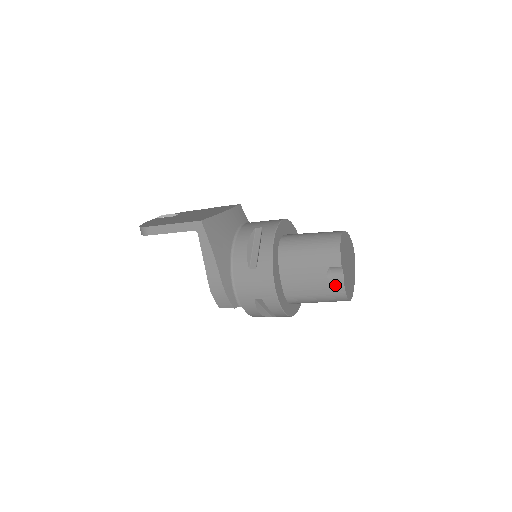
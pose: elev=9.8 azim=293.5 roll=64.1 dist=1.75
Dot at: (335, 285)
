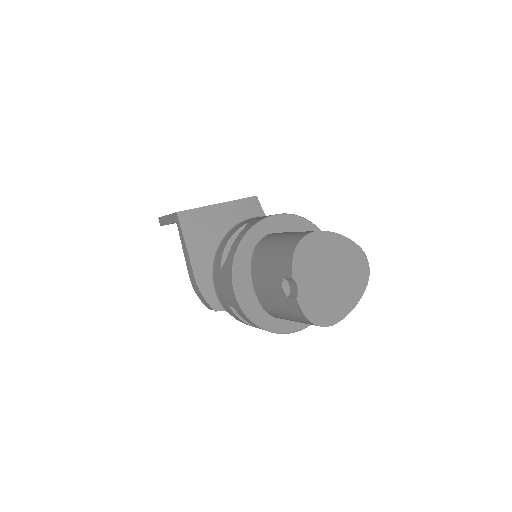
Dot at: (291, 302)
